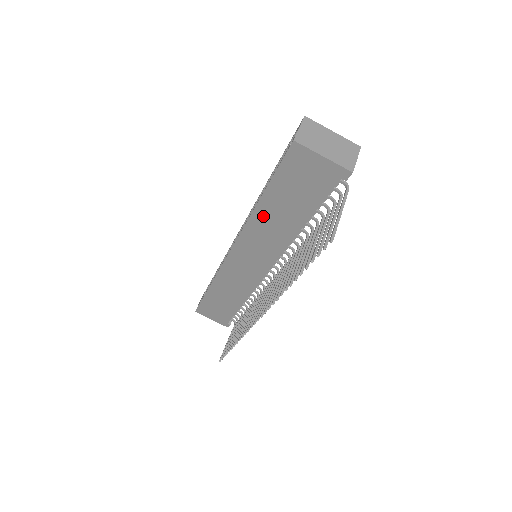
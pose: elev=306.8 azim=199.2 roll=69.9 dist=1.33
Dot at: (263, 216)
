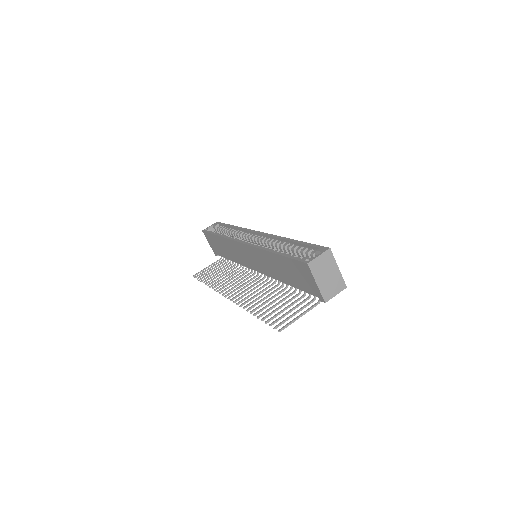
Dot at: (270, 258)
